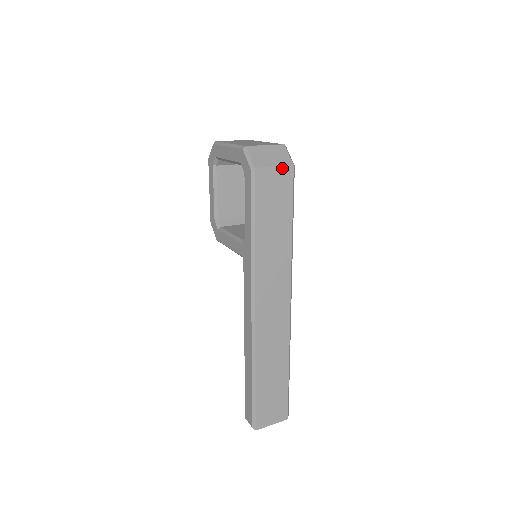
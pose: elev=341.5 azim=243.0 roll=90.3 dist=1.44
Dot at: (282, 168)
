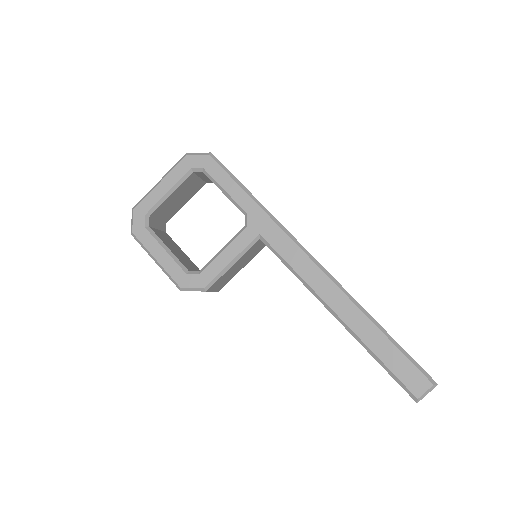
Dot at: occluded
